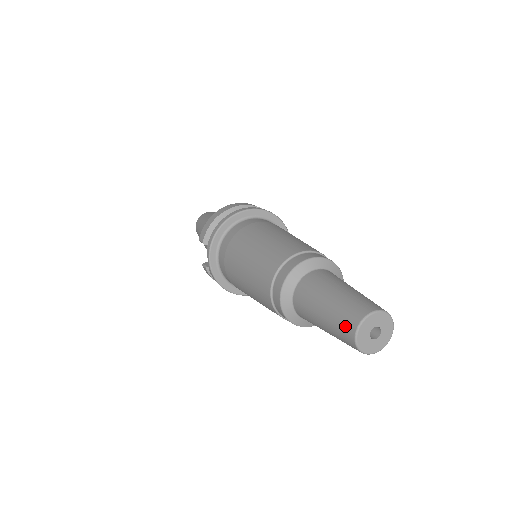
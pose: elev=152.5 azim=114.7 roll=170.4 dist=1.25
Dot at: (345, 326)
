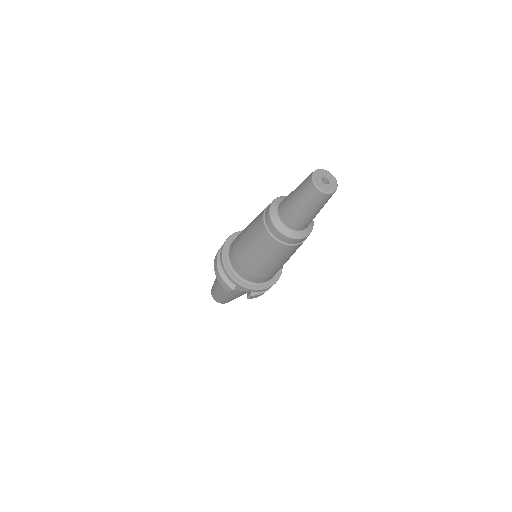
Dot at: (315, 197)
